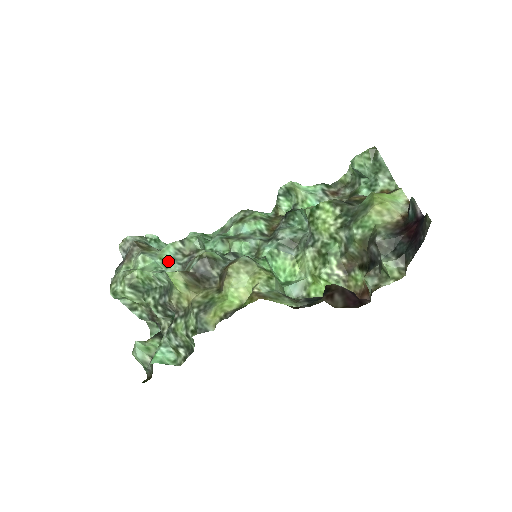
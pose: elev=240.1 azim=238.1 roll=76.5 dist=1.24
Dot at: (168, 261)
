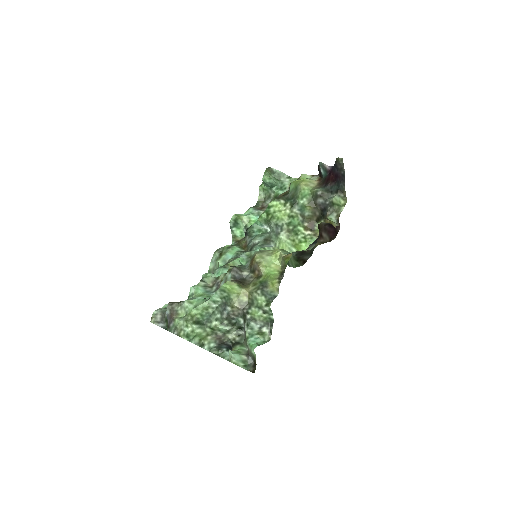
Dot at: (206, 294)
